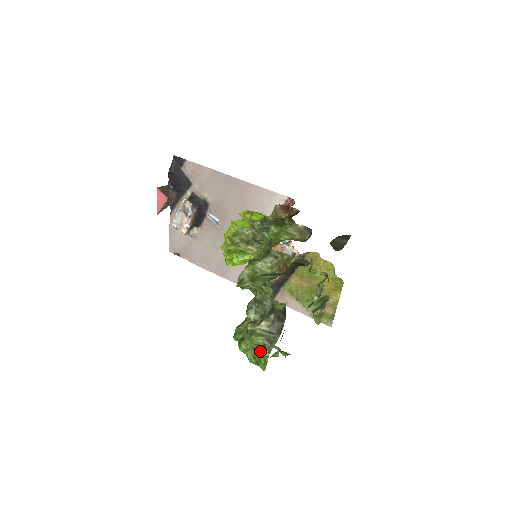
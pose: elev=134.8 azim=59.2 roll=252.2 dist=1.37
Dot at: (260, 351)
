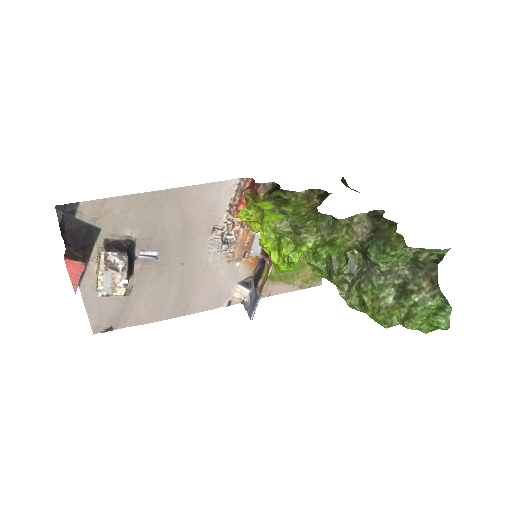
Dot at: (435, 314)
